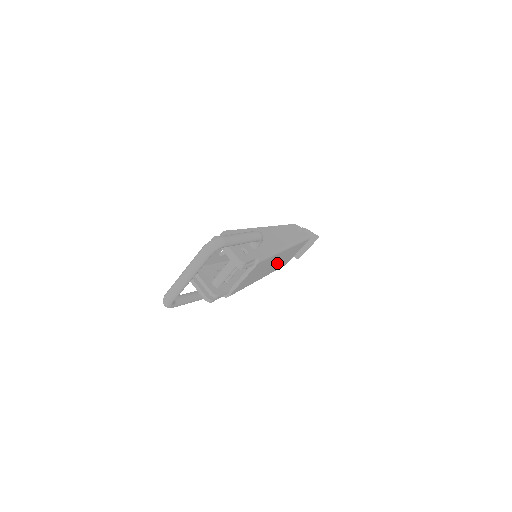
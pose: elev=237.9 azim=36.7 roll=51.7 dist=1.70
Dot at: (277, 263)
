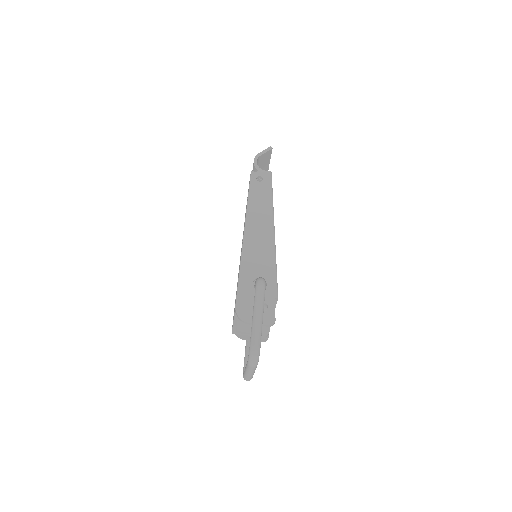
Dot at: occluded
